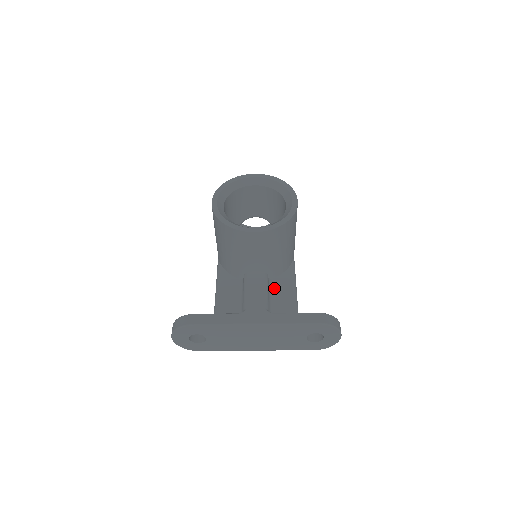
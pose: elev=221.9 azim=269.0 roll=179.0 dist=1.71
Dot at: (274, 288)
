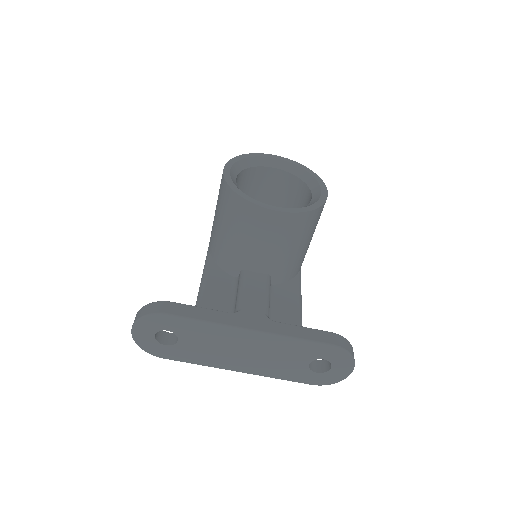
Dot at: (275, 296)
